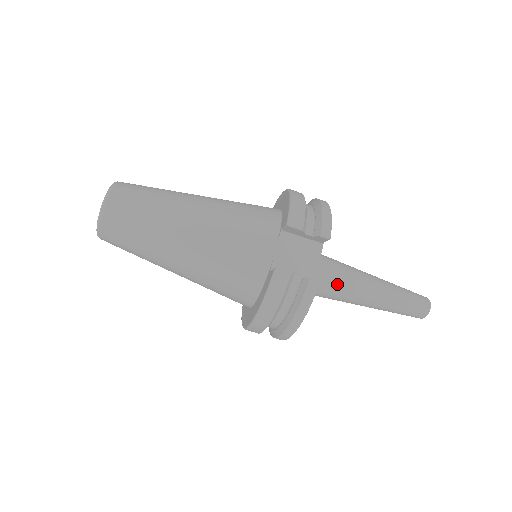
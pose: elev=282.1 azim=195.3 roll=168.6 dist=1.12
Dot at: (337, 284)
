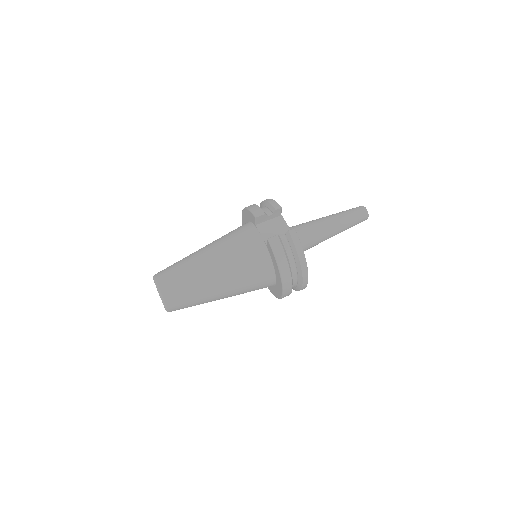
Dot at: (308, 233)
